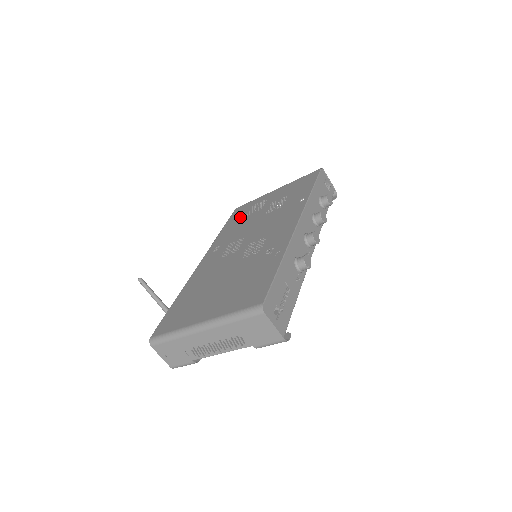
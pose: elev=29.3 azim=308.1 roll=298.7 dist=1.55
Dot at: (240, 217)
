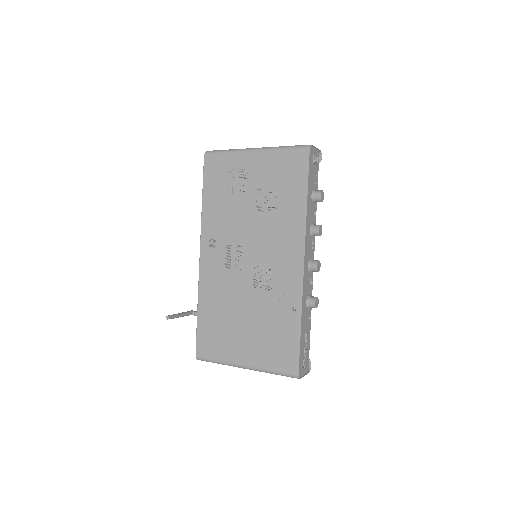
Dot at: (221, 189)
